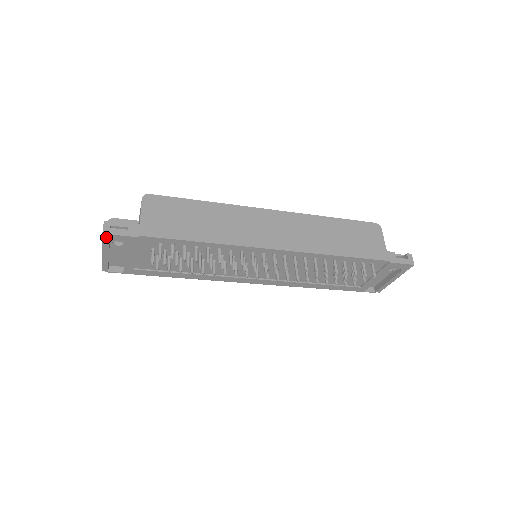
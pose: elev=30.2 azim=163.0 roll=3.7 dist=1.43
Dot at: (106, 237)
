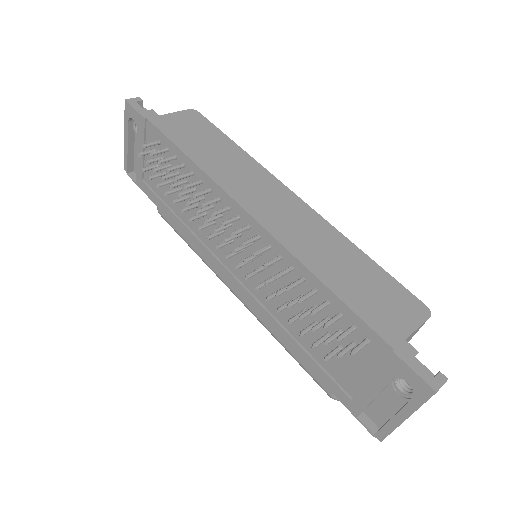
Dot at: (127, 108)
